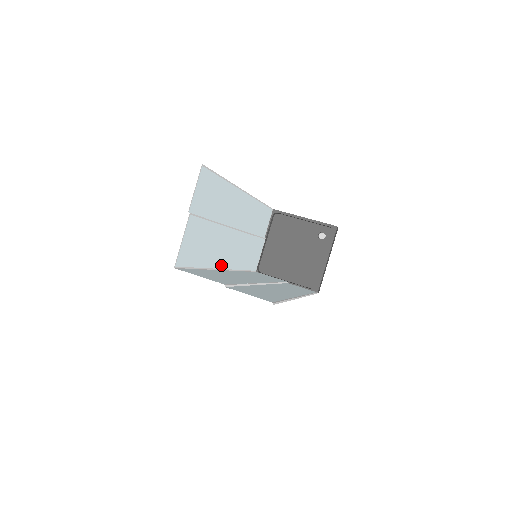
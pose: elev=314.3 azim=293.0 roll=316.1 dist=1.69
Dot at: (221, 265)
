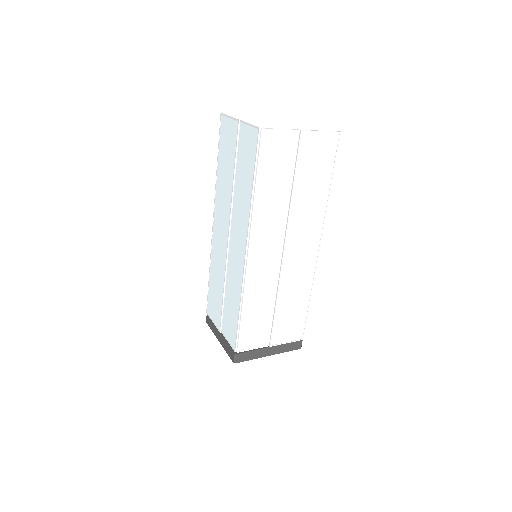
Dot at: (246, 237)
